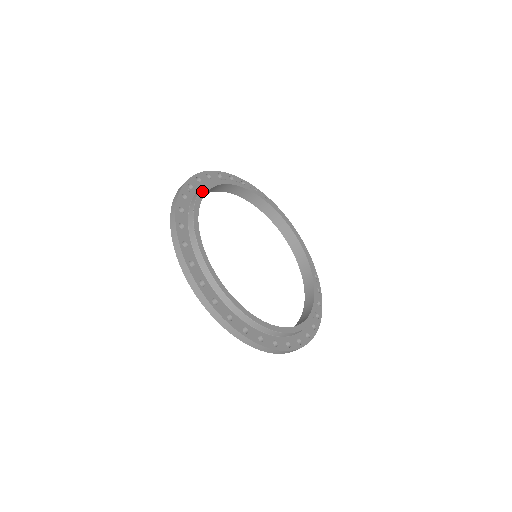
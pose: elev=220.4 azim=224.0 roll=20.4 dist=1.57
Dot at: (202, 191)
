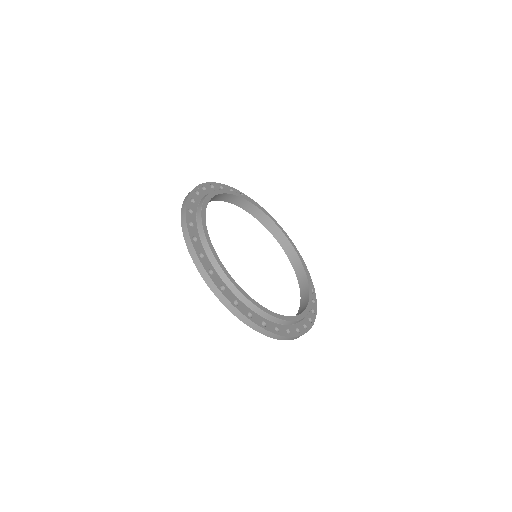
Dot at: (213, 193)
